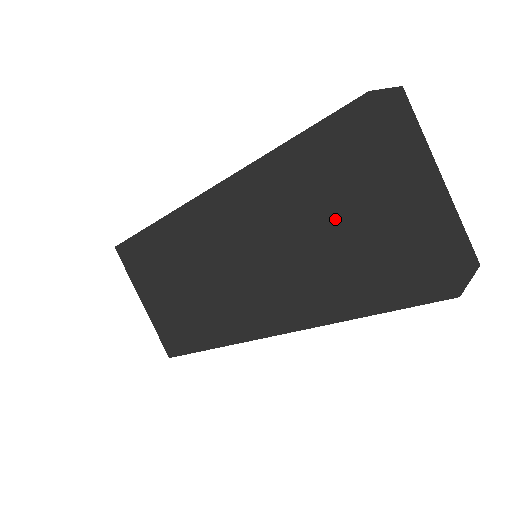
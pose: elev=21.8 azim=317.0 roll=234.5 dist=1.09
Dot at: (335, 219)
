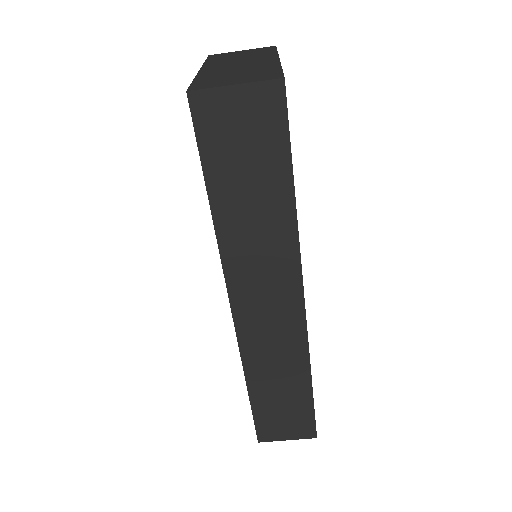
Dot at: occluded
